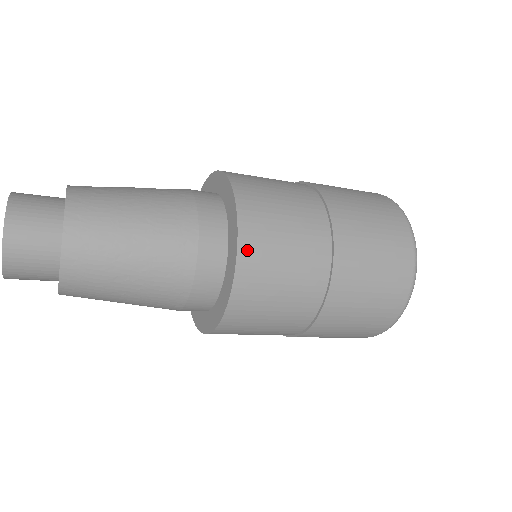
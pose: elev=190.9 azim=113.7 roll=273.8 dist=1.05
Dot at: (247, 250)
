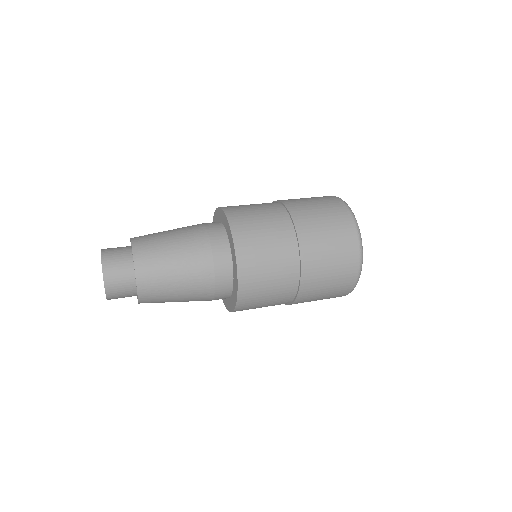
Dot at: (238, 233)
